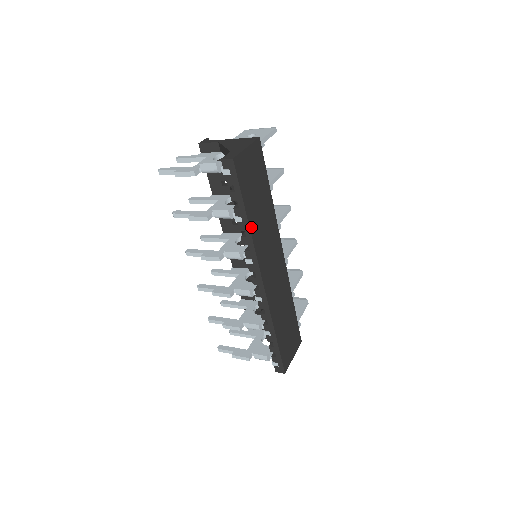
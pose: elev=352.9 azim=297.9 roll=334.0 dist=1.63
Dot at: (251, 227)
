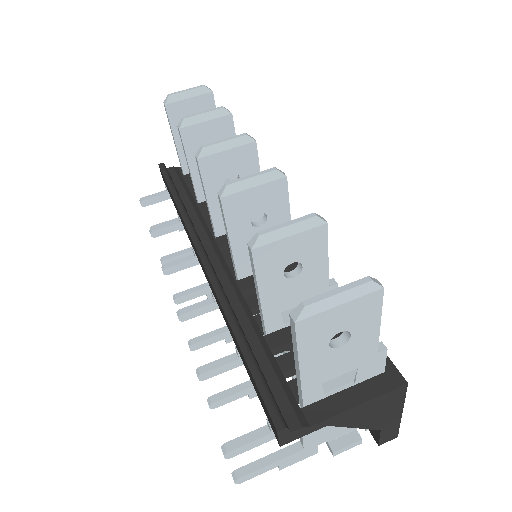
Dot at: occluded
